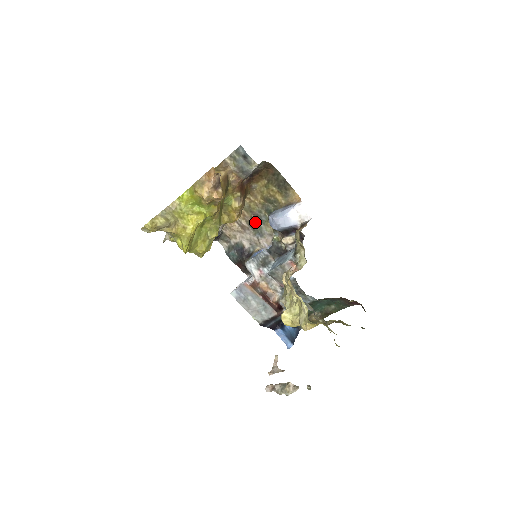
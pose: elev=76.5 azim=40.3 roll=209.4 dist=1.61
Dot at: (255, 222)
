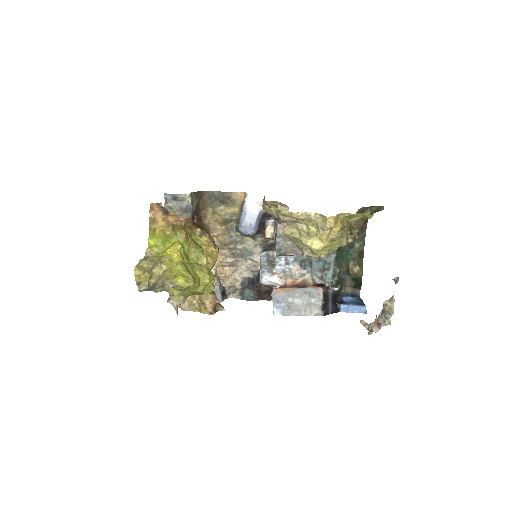
Dot at: (236, 250)
